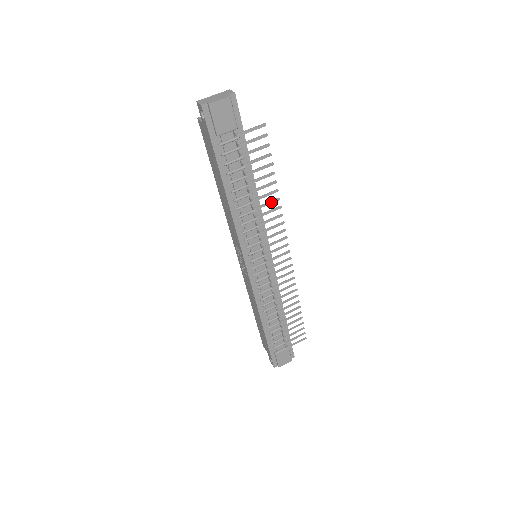
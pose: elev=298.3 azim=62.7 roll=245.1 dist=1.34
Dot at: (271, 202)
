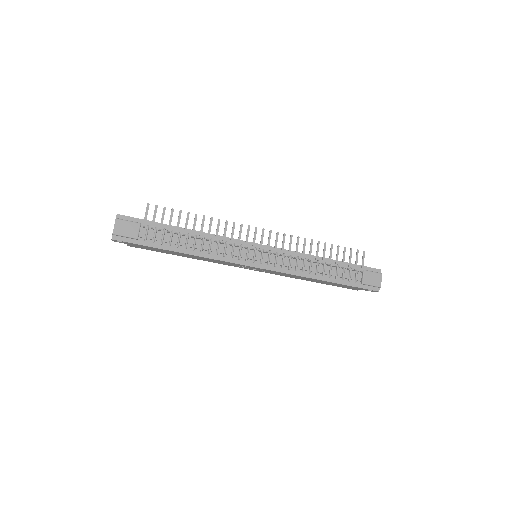
Dot at: (210, 225)
